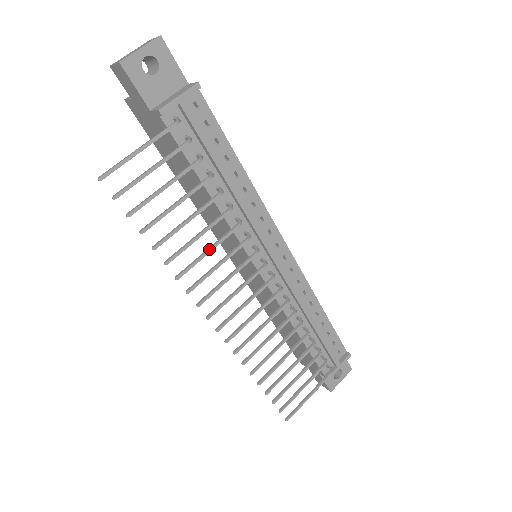
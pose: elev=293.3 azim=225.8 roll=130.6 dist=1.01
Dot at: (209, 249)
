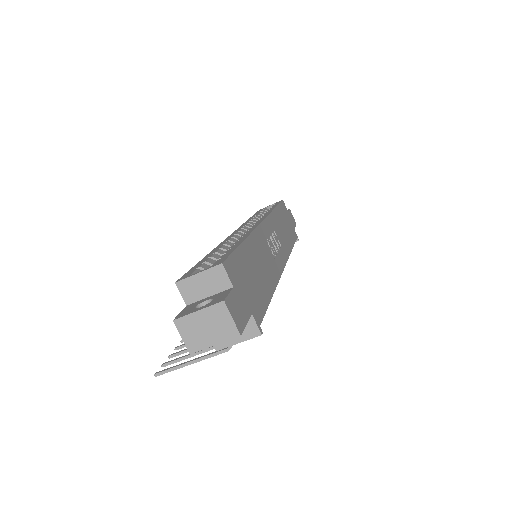
Dot at: occluded
